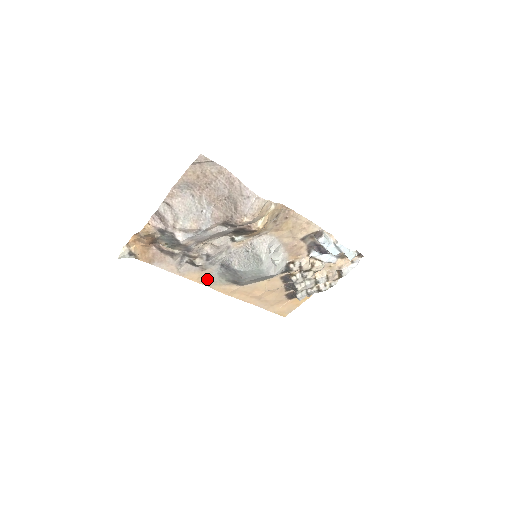
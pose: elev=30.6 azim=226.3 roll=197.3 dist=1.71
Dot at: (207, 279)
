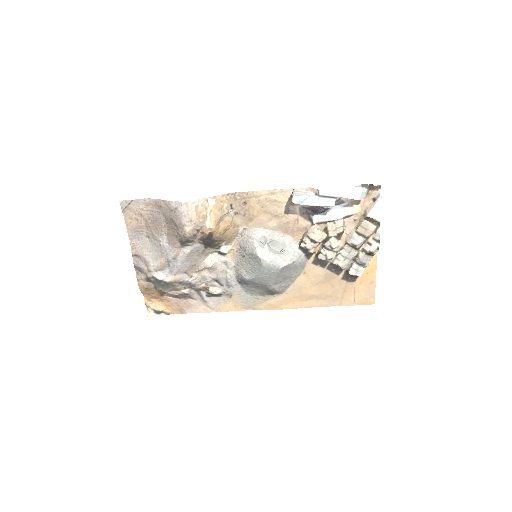
Dot at: (244, 303)
